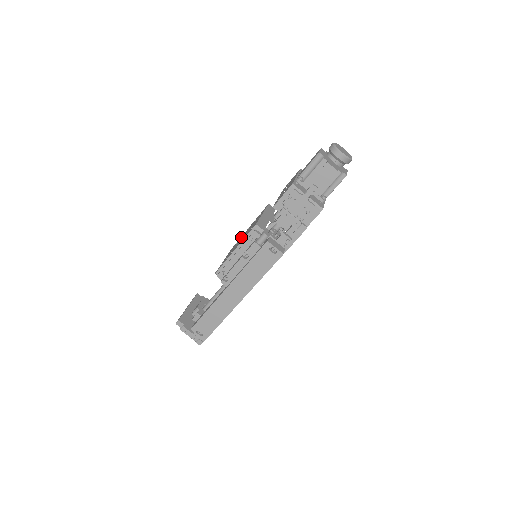
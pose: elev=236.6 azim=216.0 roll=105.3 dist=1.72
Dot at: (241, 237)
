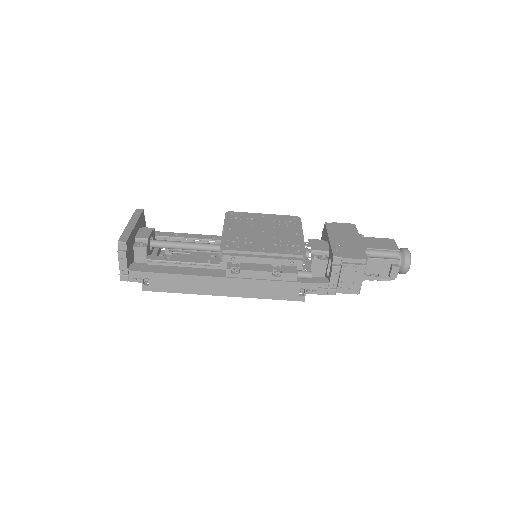
Dot at: (250, 218)
